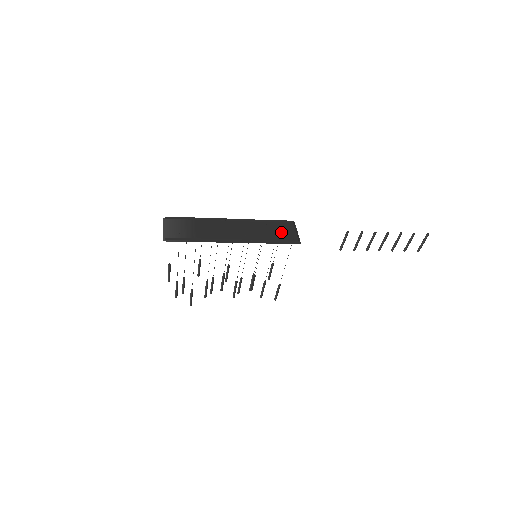
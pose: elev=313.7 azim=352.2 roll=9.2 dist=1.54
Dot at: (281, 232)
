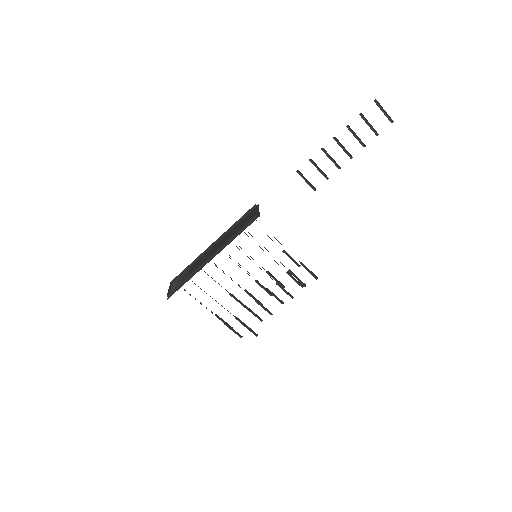
Dot at: (246, 221)
